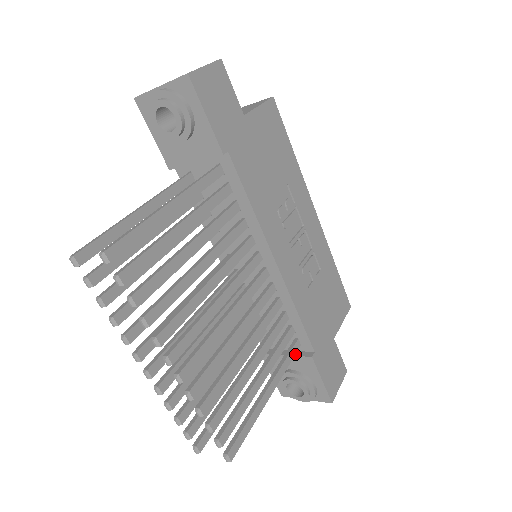
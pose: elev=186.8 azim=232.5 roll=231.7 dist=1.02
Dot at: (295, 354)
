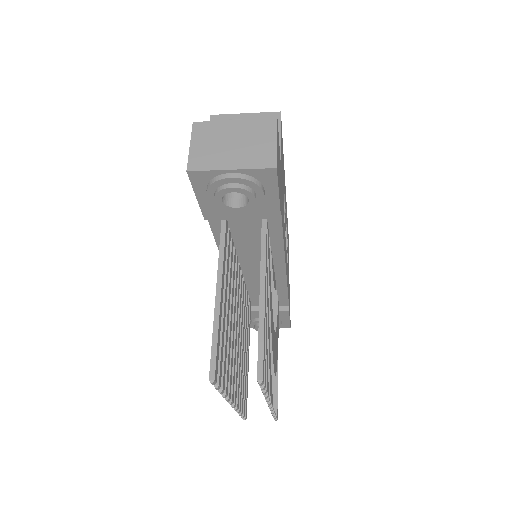
Dot at: (278, 314)
